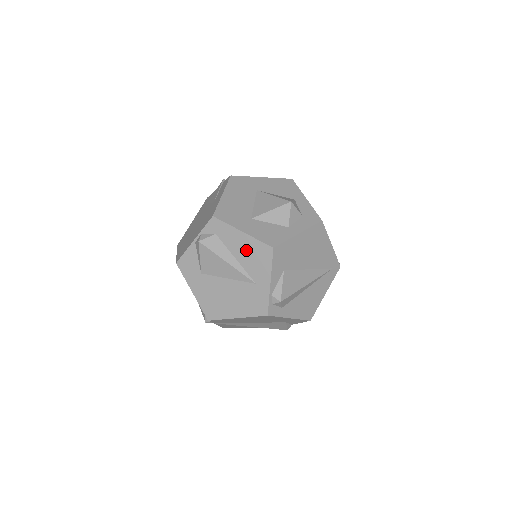
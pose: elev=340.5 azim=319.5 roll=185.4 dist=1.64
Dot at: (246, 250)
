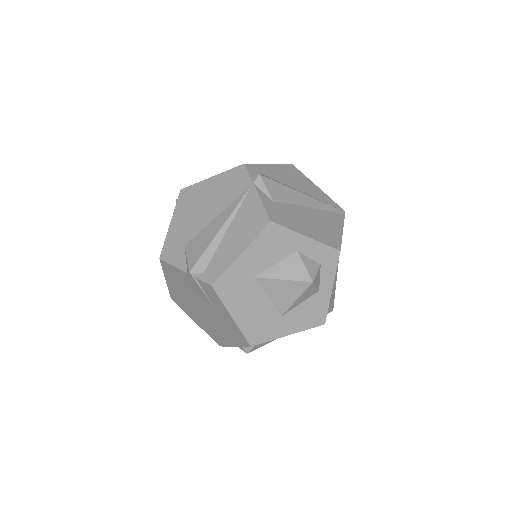
Dot at: occluded
